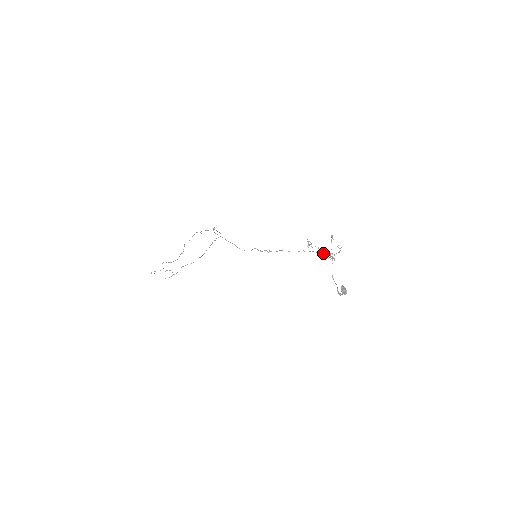
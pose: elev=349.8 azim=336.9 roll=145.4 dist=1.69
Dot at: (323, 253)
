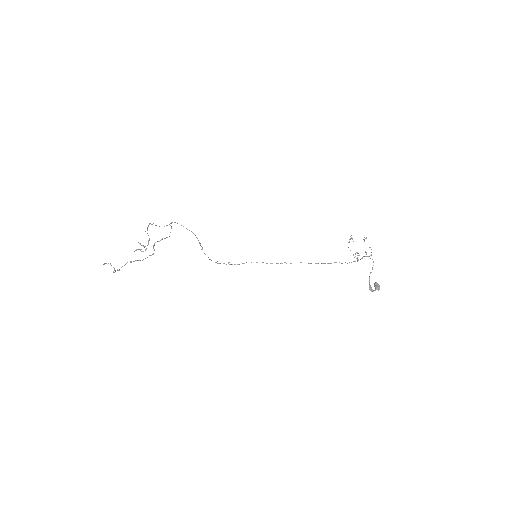
Dot at: (356, 252)
